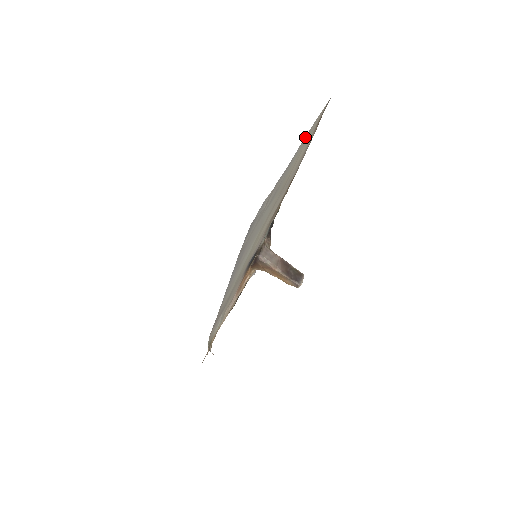
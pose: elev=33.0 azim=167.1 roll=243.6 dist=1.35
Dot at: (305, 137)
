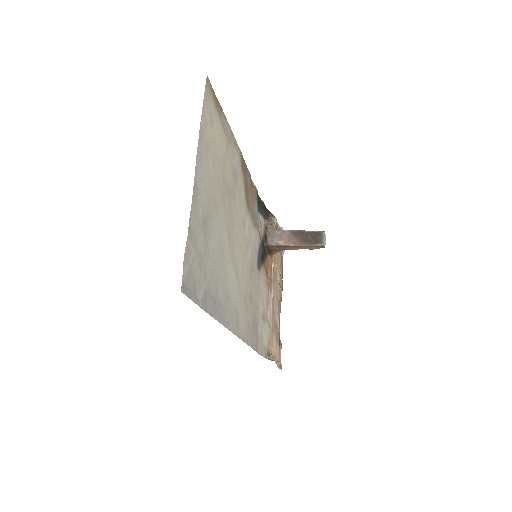
Dot at: (199, 144)
